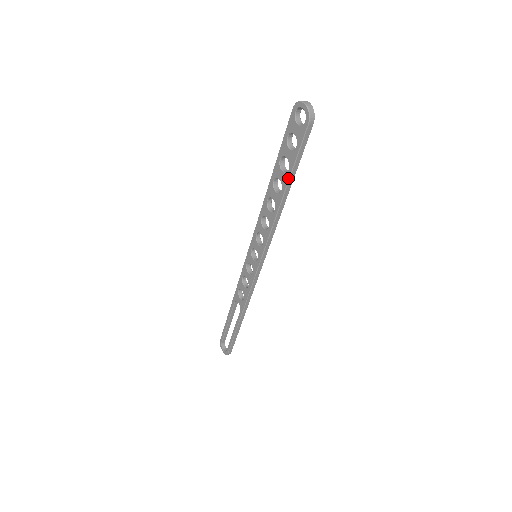
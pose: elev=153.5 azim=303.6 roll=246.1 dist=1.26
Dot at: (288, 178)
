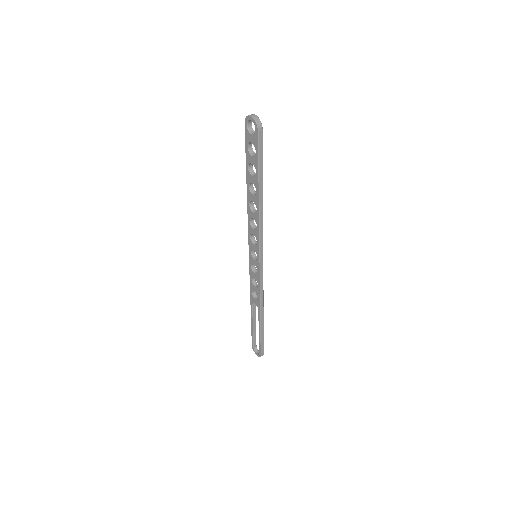
Dot at: (258, 180)
